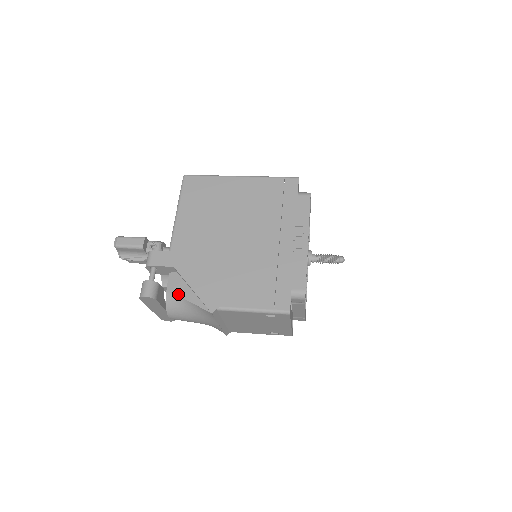
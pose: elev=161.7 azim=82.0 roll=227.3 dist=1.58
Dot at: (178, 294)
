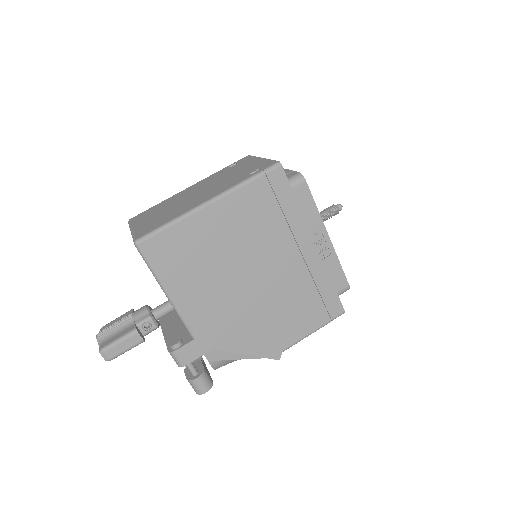
Dot at: (226, 359)
